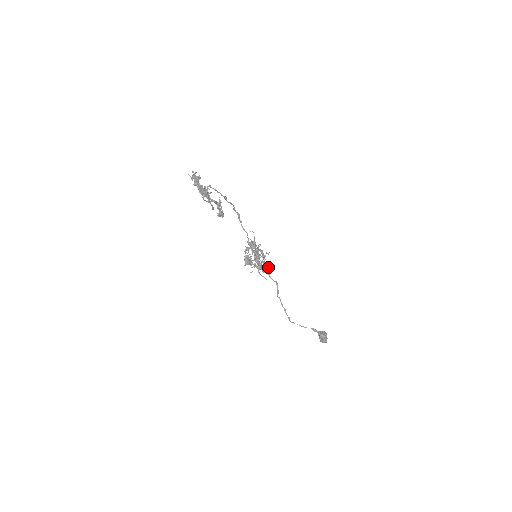
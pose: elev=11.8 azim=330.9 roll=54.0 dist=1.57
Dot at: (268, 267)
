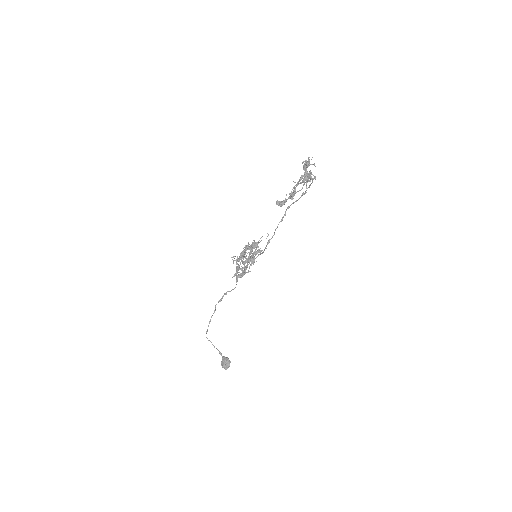
Dot at: (243, 273)
